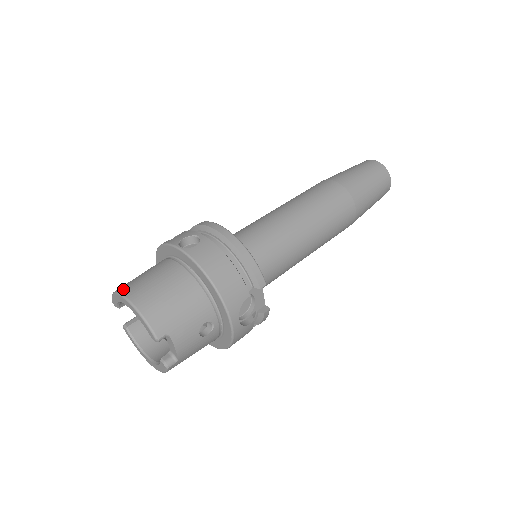
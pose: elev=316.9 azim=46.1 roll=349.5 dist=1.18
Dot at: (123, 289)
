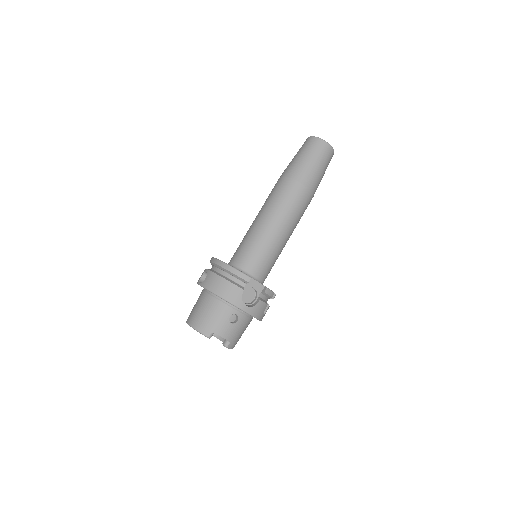
Dot at: (187, 319)
